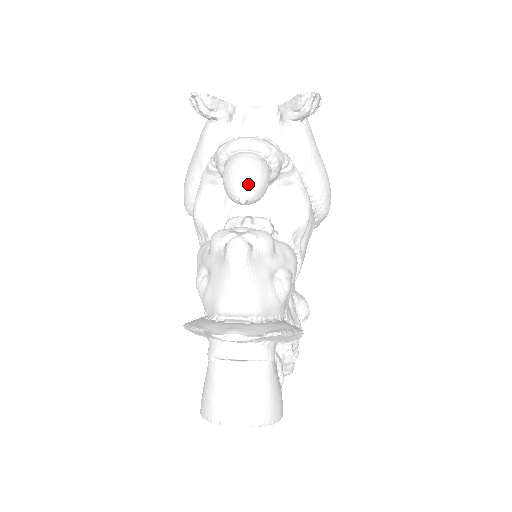
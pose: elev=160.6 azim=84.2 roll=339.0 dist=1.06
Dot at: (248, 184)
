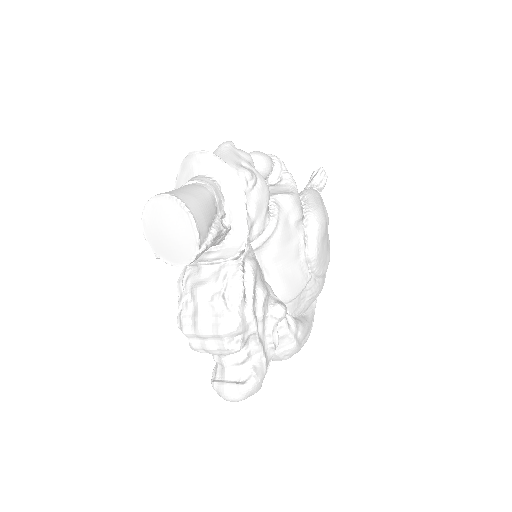
Dot at: (254, 152)
